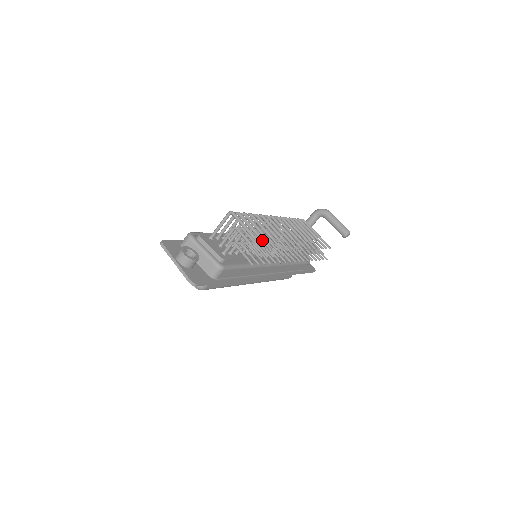
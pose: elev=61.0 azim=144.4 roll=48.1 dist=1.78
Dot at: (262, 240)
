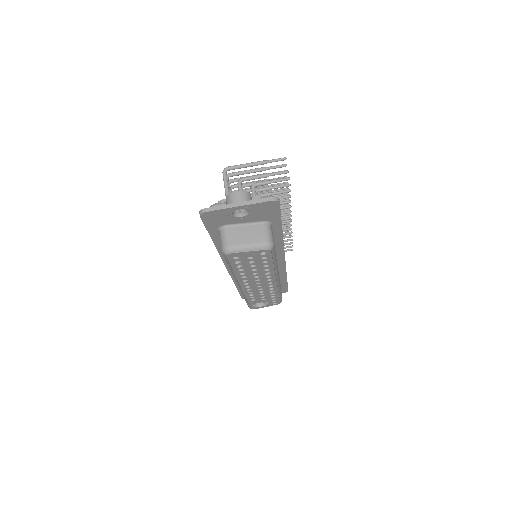
Dot at: (272, 167)
